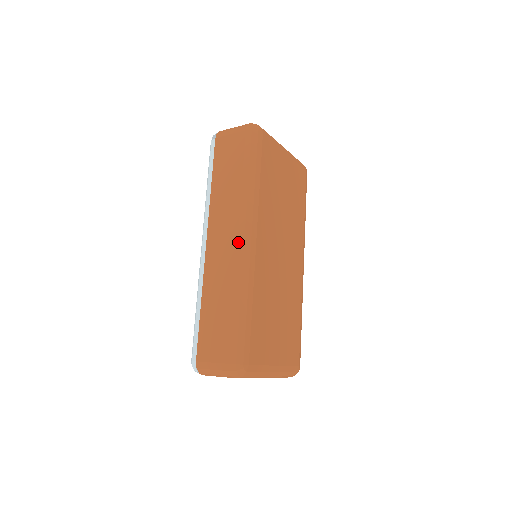
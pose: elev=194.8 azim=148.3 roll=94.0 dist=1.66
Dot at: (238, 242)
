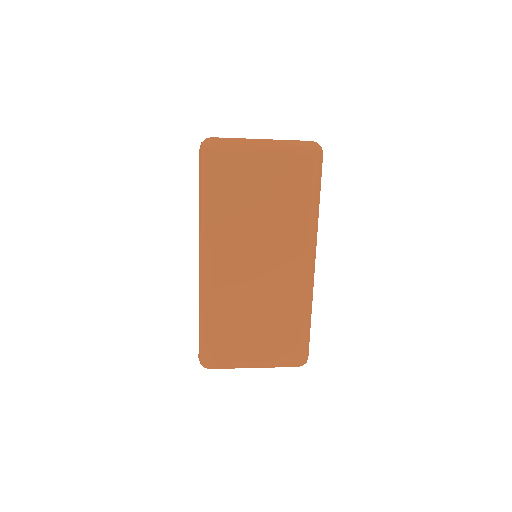
Dot at: (199, 262)
